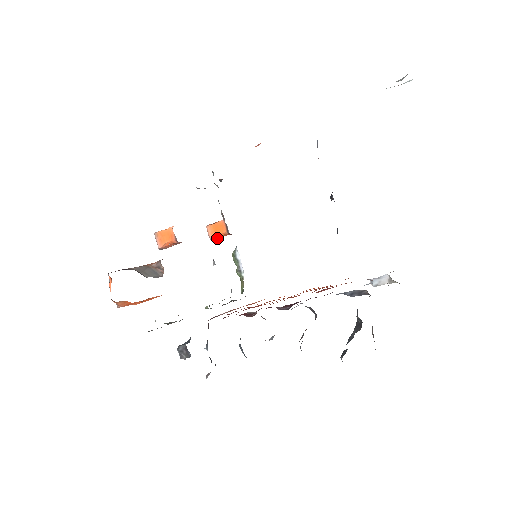
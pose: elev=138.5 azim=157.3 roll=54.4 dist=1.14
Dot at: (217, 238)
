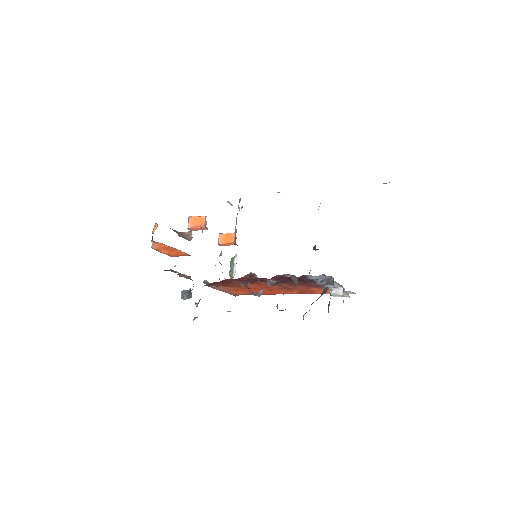
Dot at: (223, 245)
